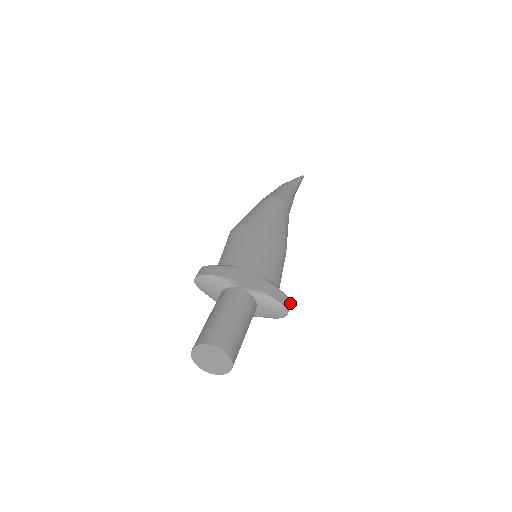
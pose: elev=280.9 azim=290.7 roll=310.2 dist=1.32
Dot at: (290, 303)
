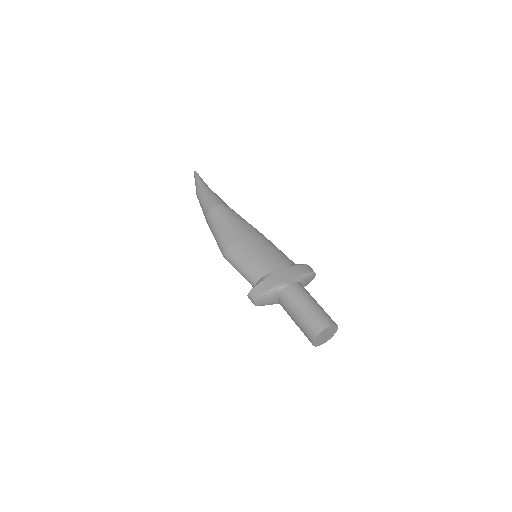
Dot at: (310, 267)
